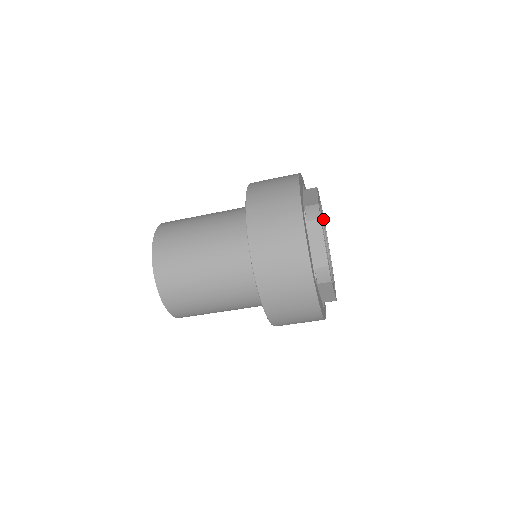
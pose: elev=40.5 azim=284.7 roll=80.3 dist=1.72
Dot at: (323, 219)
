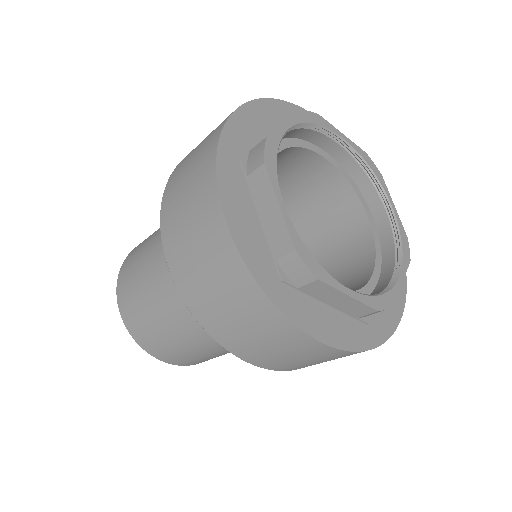
Dot at: (365, 163)
